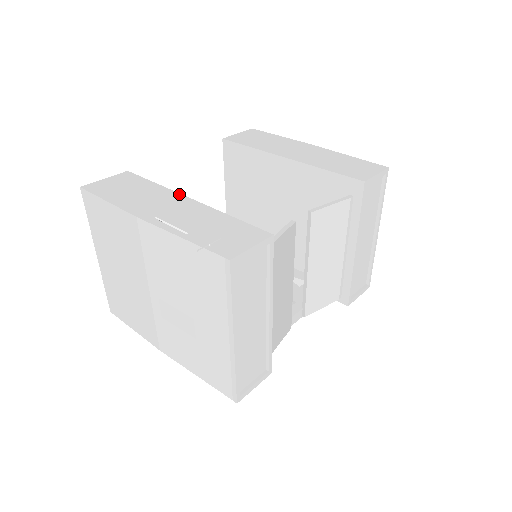
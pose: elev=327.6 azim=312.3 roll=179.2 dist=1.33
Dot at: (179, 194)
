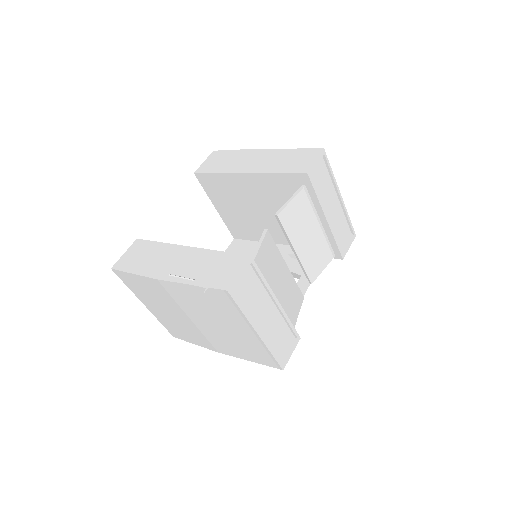
Dot at: (178, 246)
